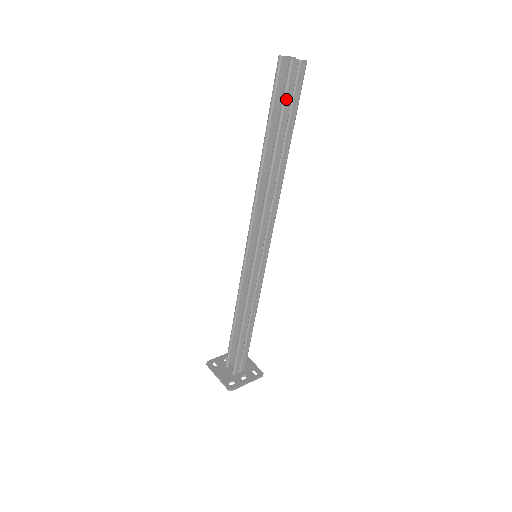
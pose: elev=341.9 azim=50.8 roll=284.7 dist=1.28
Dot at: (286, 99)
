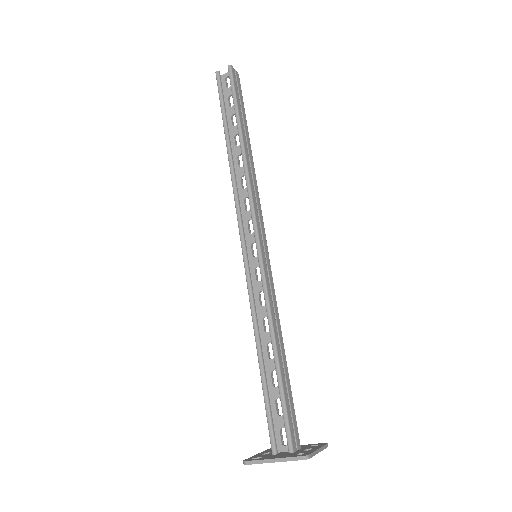
Dot at: (236, 92)
